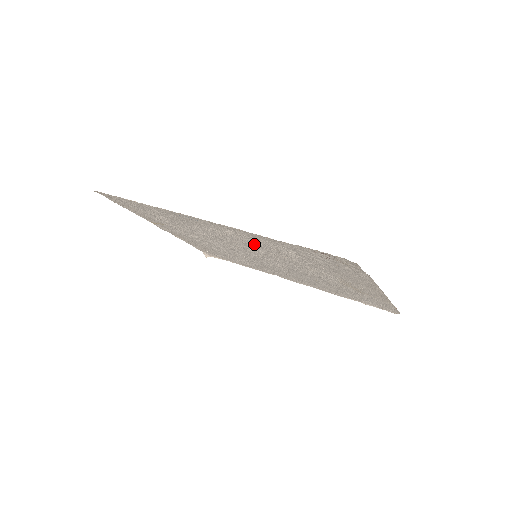
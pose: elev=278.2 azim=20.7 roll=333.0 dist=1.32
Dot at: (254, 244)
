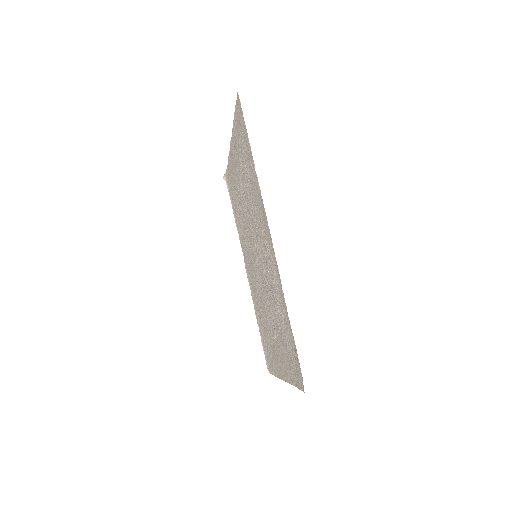
Dot at: (270, 273)
